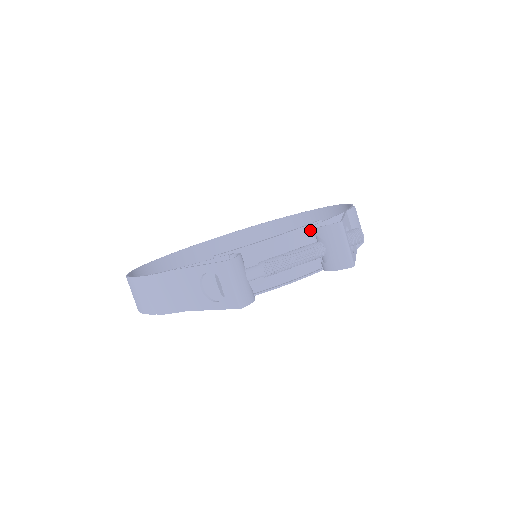
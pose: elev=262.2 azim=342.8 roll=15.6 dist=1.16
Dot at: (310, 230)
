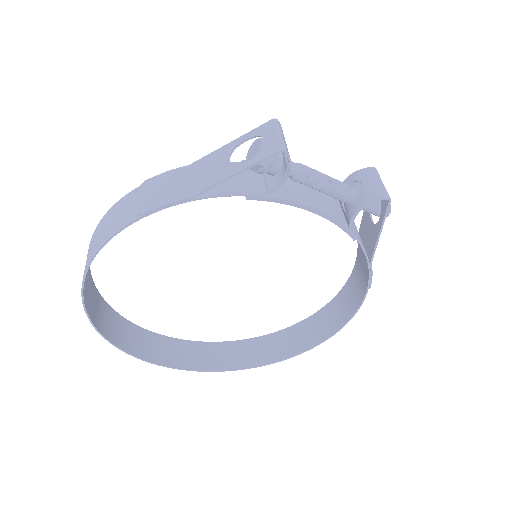
Dot at: (335, 200)
